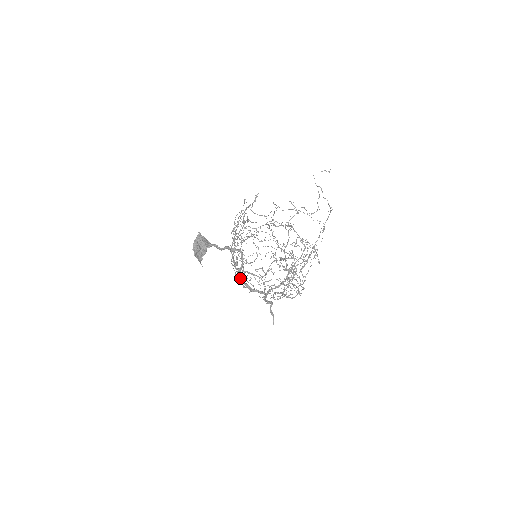
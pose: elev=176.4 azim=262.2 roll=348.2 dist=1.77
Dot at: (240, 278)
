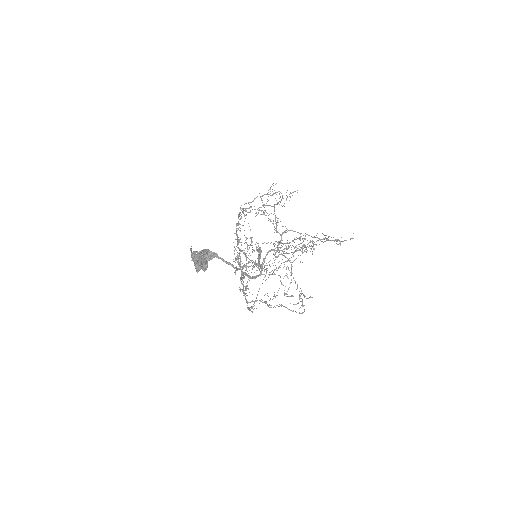
Dot at: (246, 289)
